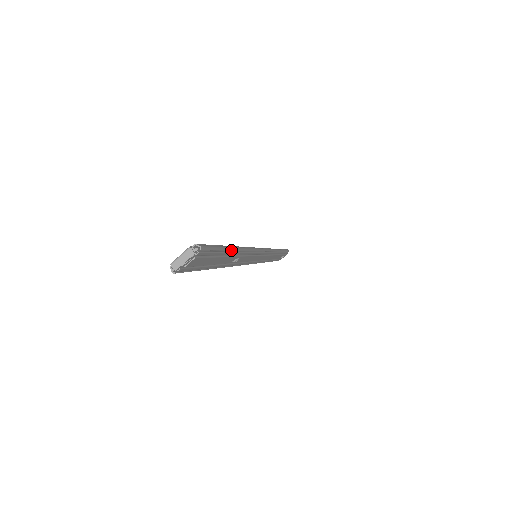
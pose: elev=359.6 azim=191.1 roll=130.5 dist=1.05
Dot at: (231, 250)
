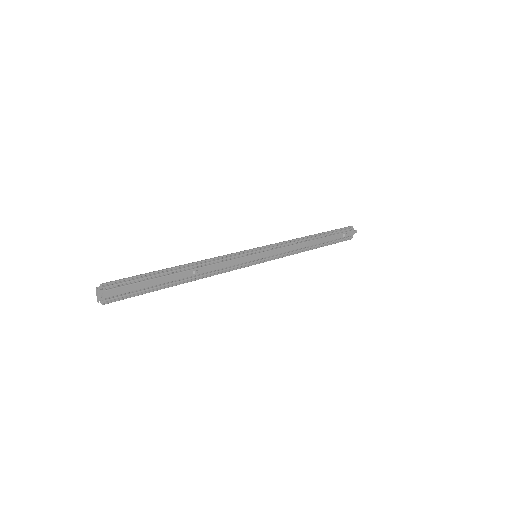
Dot at: (163, 271)
